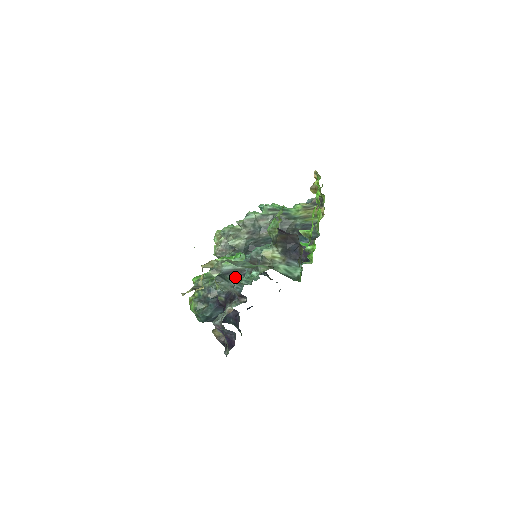
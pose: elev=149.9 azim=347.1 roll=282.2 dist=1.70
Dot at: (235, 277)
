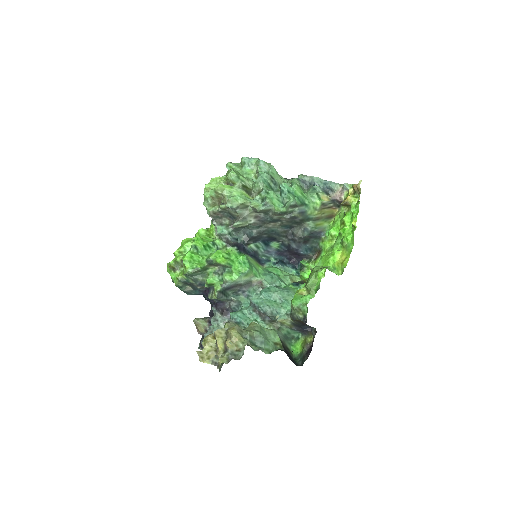
Dot at: (234, 292)
